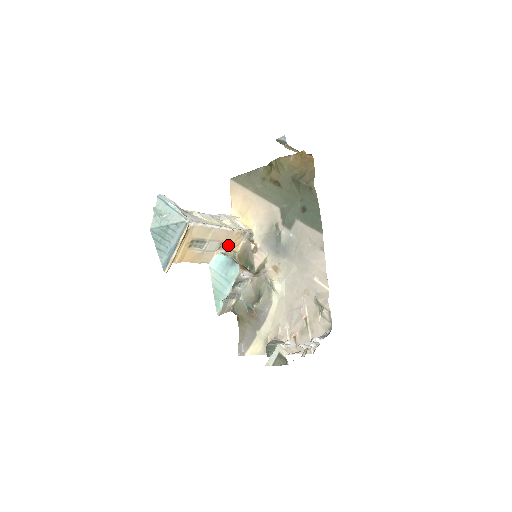
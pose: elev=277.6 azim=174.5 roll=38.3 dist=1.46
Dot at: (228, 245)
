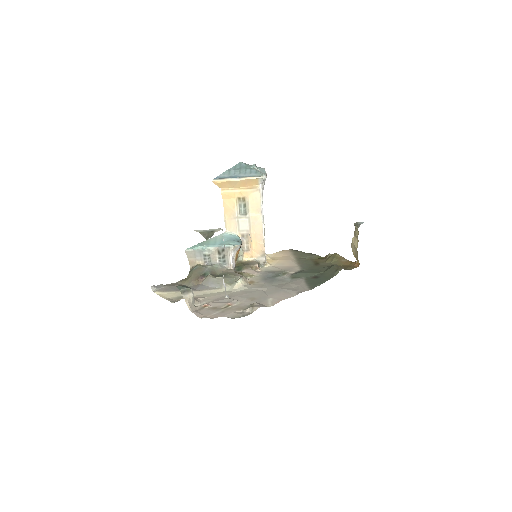
Dot at: (247, 246)
